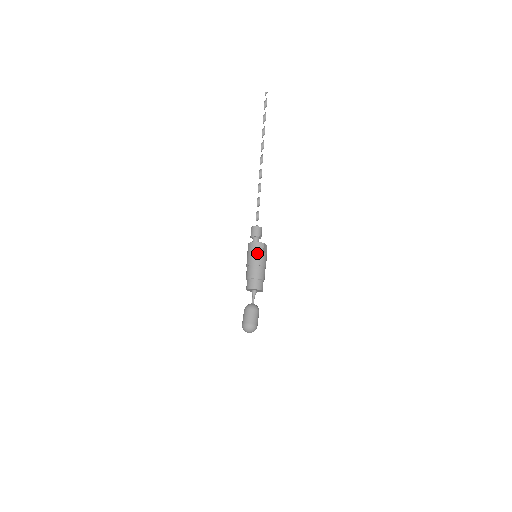
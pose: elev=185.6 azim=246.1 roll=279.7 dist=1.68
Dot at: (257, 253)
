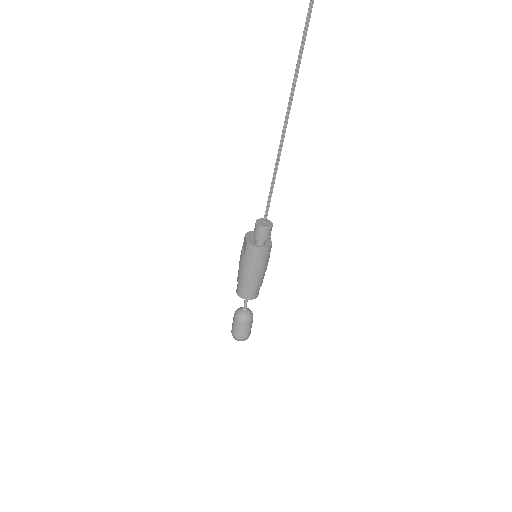
Dot at: (264, 261)
